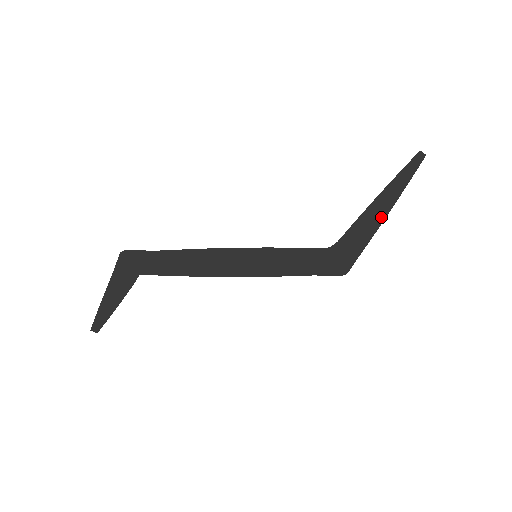
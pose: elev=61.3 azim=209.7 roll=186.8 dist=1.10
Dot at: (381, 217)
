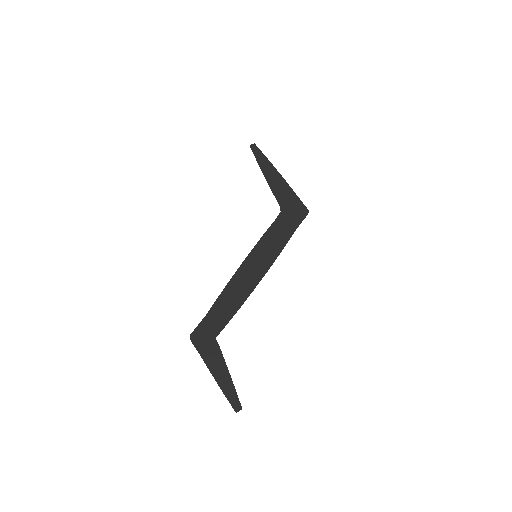
Dot at: (279, 177)
